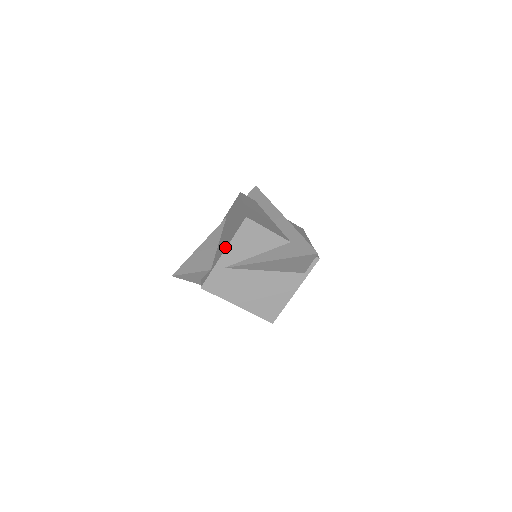
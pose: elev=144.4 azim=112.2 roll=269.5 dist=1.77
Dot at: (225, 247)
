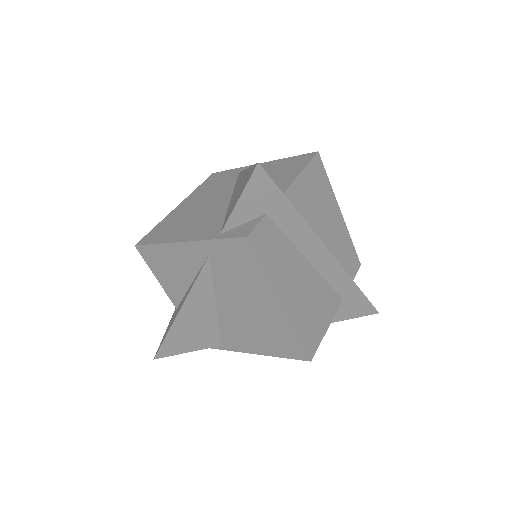
Dot at: (255, 351)
